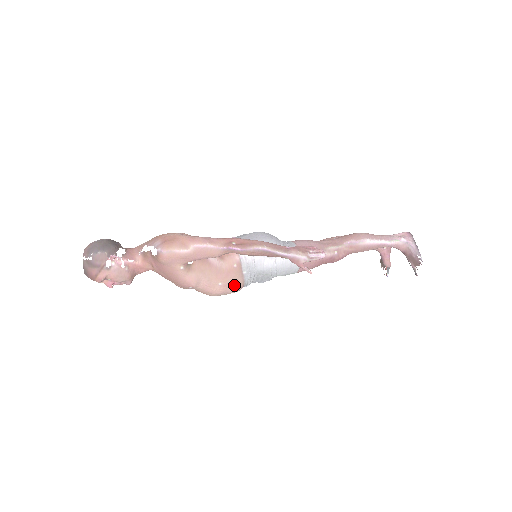
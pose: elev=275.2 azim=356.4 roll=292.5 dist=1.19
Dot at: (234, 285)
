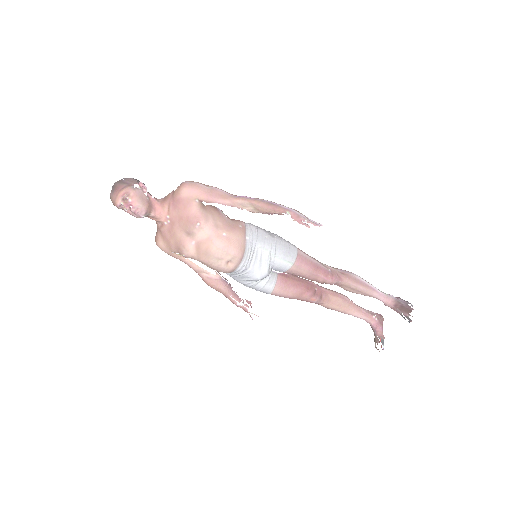
Dot at: (236, 244)
